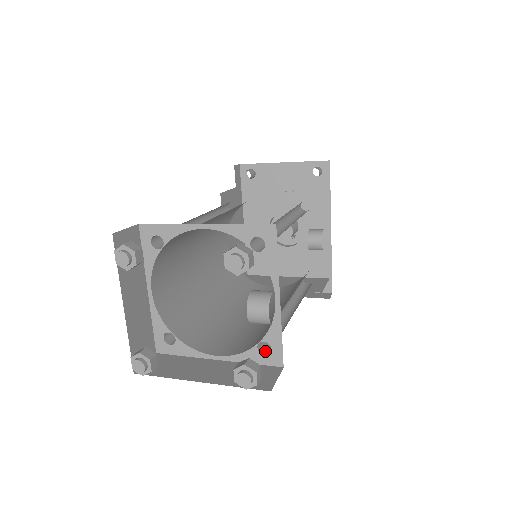
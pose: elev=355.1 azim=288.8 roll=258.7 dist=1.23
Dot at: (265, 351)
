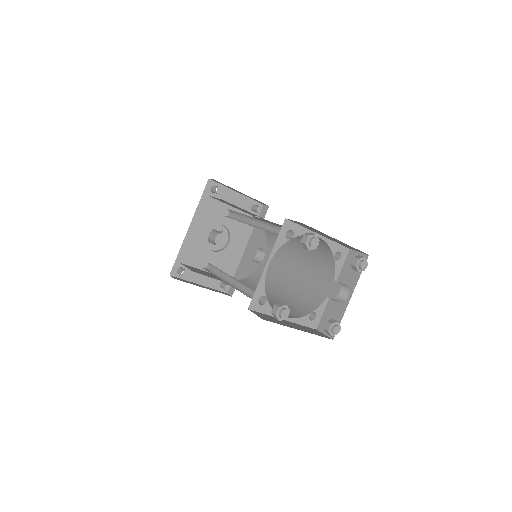
Dot at: (308, 319)
